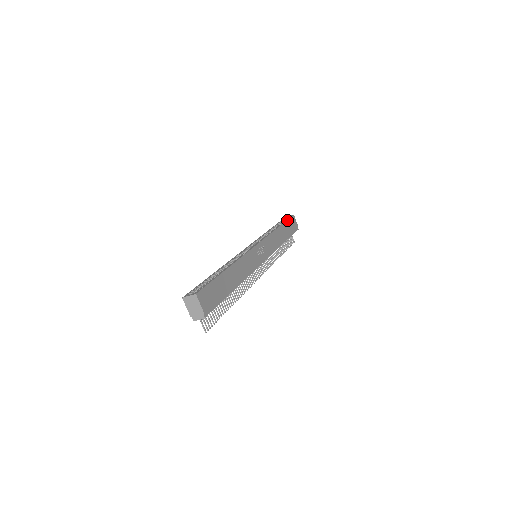
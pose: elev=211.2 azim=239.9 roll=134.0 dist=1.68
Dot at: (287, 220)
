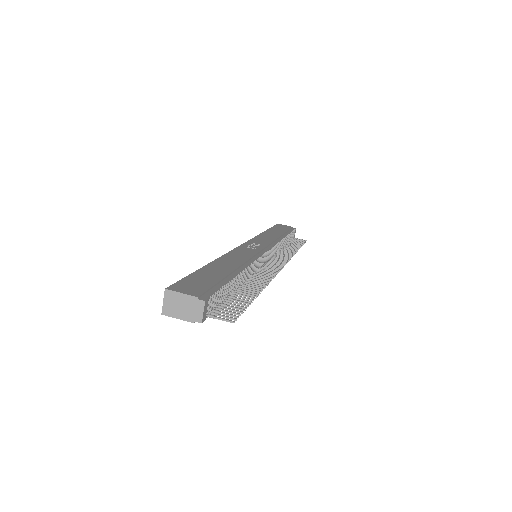
Dot at: (272, 227)
